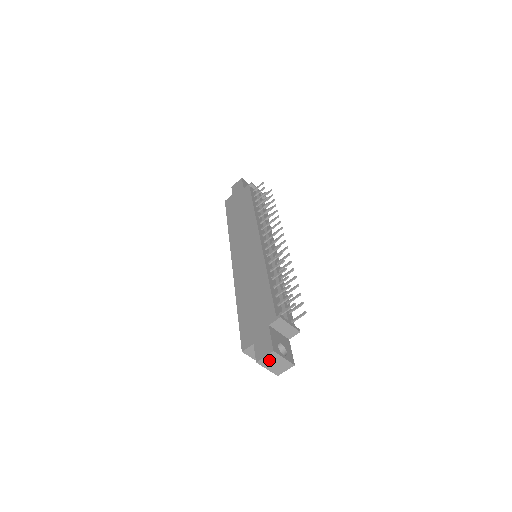
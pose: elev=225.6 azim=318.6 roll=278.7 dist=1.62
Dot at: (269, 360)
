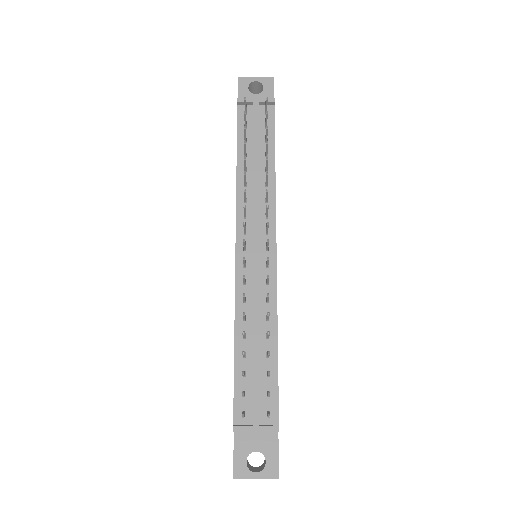
Dot at: occluded
